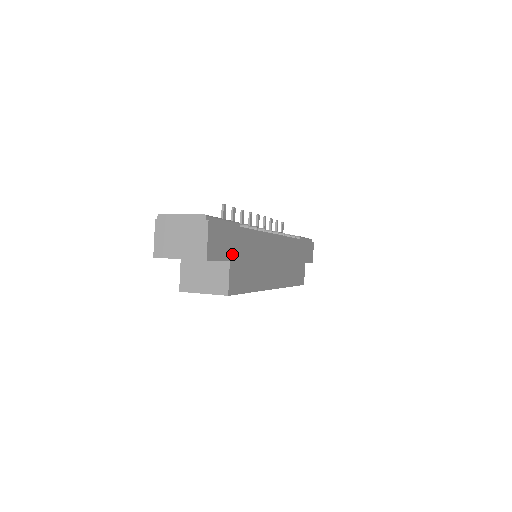
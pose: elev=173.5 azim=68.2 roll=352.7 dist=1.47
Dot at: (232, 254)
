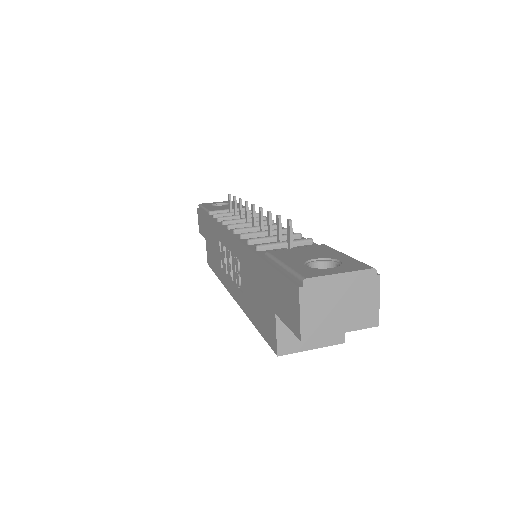
Dot at: occluded
